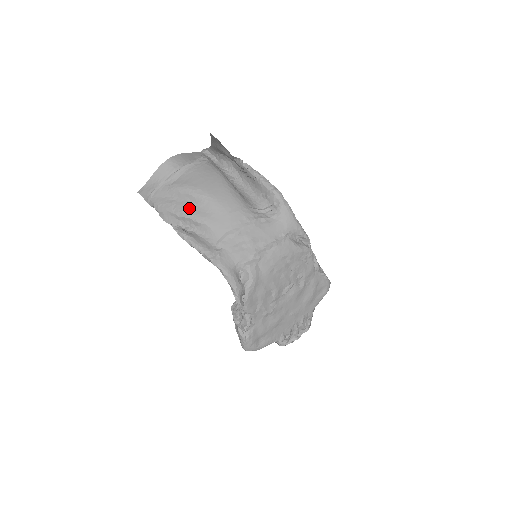
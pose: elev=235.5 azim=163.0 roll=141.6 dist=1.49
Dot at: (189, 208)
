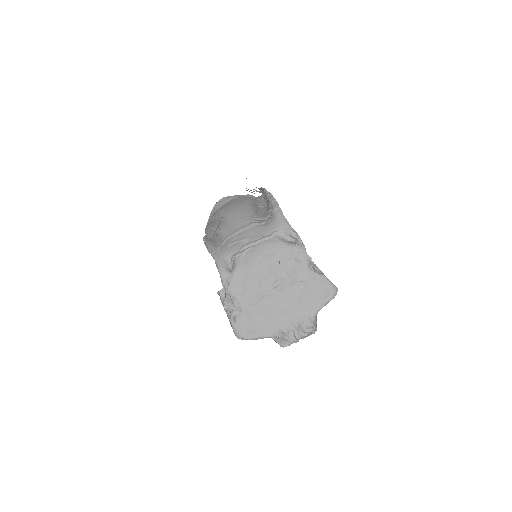
Dot at: (216, 223)
